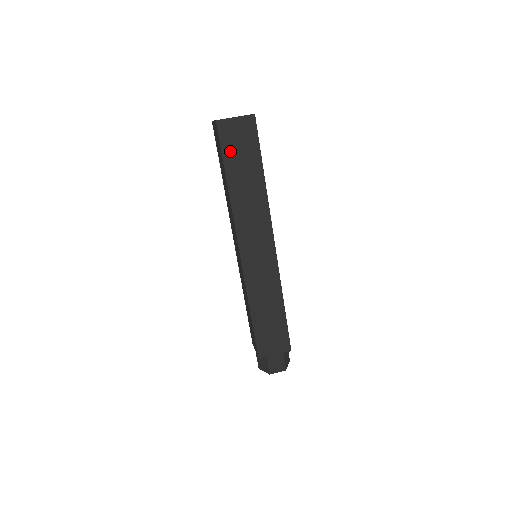
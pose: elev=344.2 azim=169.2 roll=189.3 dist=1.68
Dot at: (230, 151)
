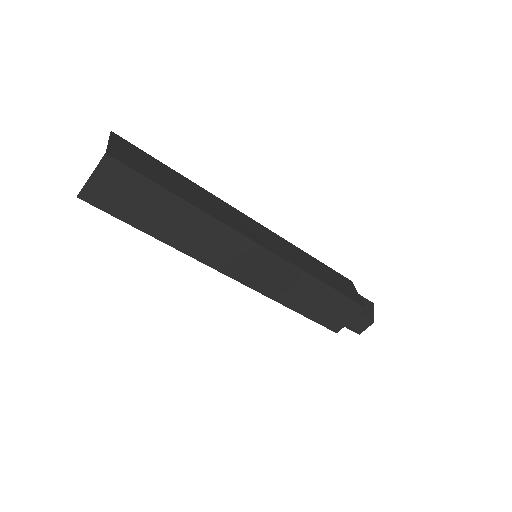
Dot at: (124, 210)
